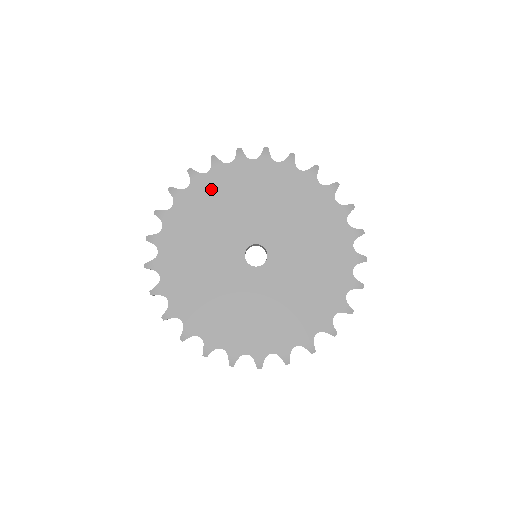
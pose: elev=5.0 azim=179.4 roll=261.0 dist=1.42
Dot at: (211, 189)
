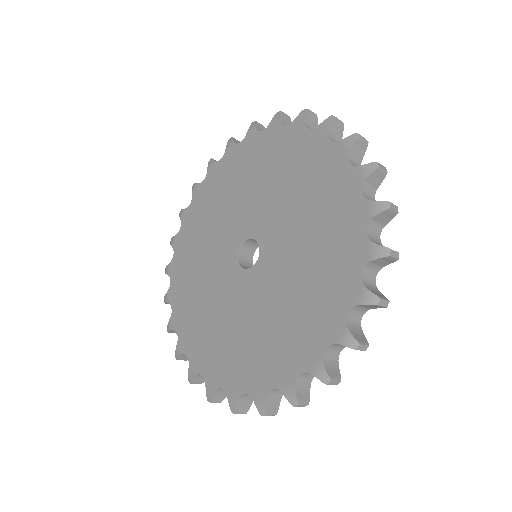
Dot at: (255, 153)
